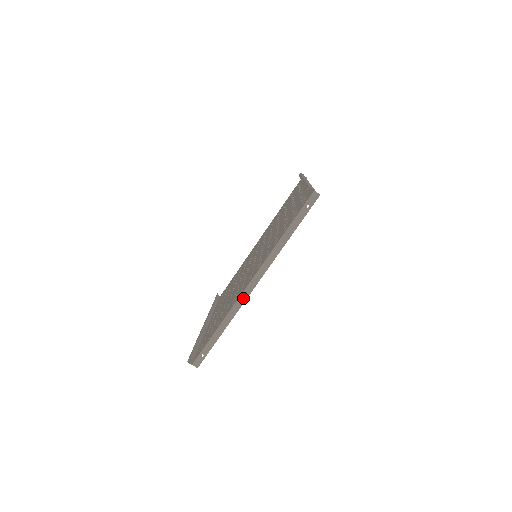
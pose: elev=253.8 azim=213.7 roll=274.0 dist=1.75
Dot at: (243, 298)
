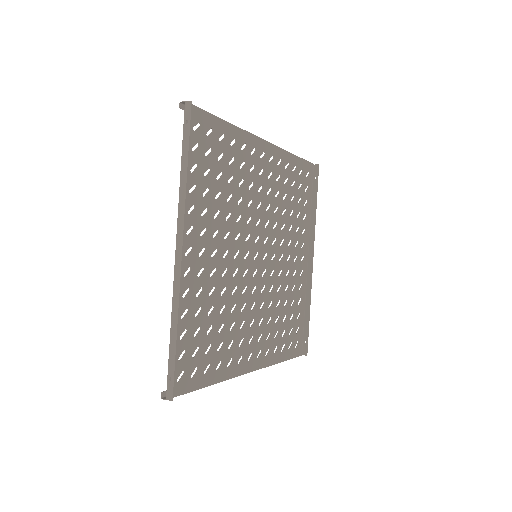
Dot at: (177, 274)
